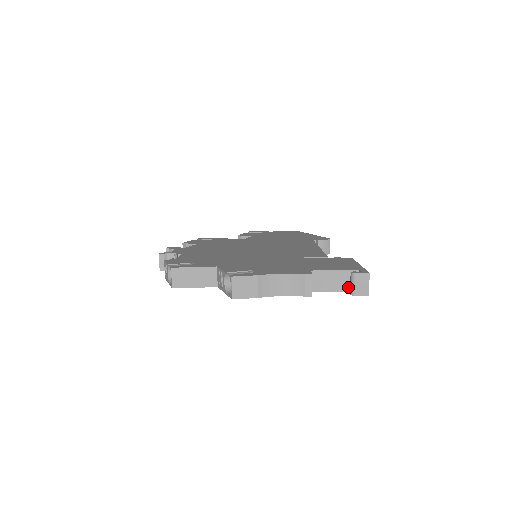
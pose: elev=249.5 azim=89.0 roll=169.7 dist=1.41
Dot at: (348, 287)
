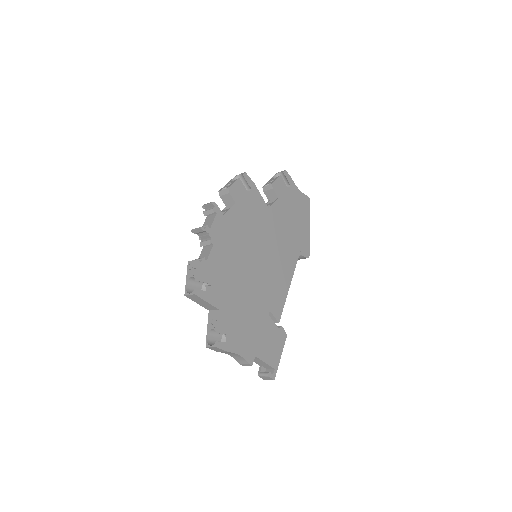
Dot at: (262, 366)
